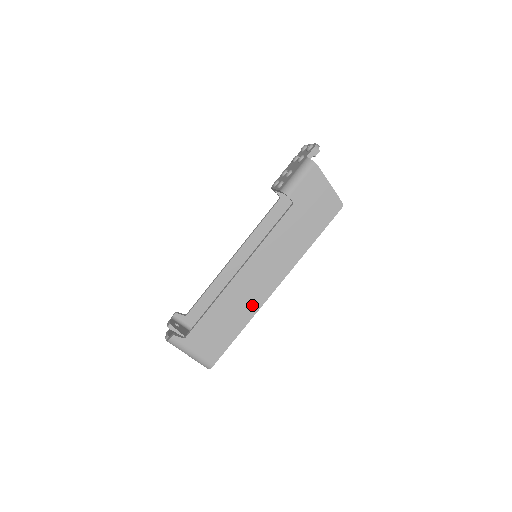
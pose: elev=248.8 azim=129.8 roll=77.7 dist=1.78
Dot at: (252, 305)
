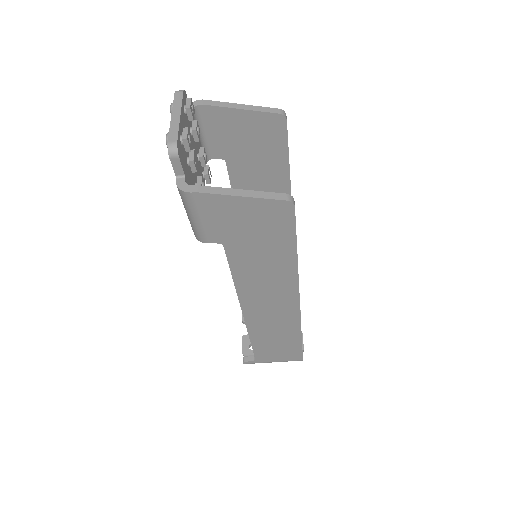
Dot at: (289, 323)
